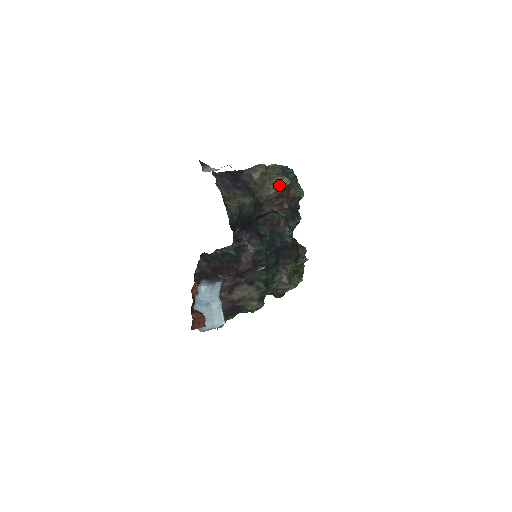
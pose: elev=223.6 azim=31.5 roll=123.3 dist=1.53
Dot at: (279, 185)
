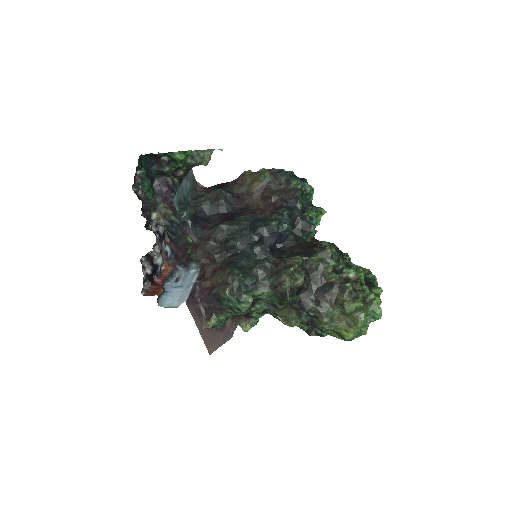
Dot at: (258, 178)
